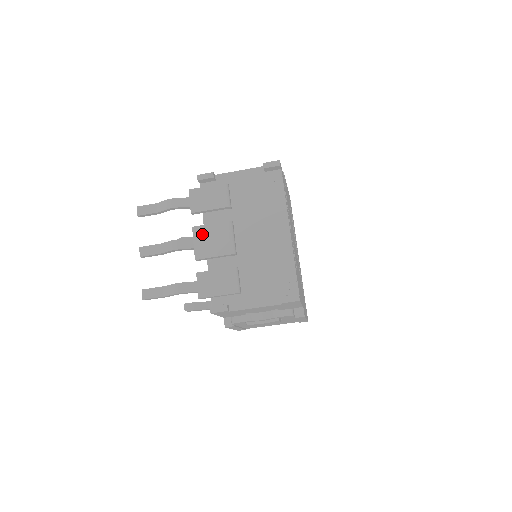
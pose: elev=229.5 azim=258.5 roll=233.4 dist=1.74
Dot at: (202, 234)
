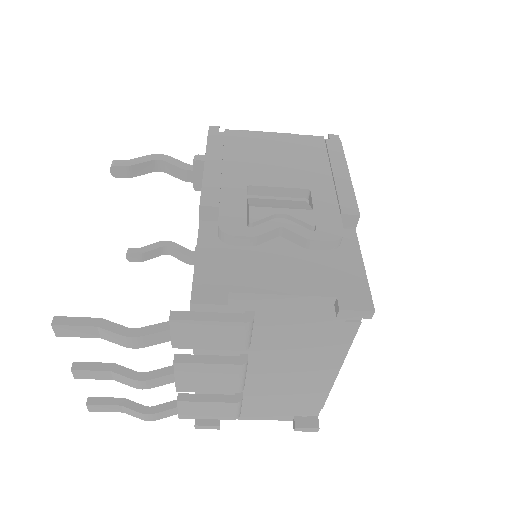
Dot at: (191, 372)
